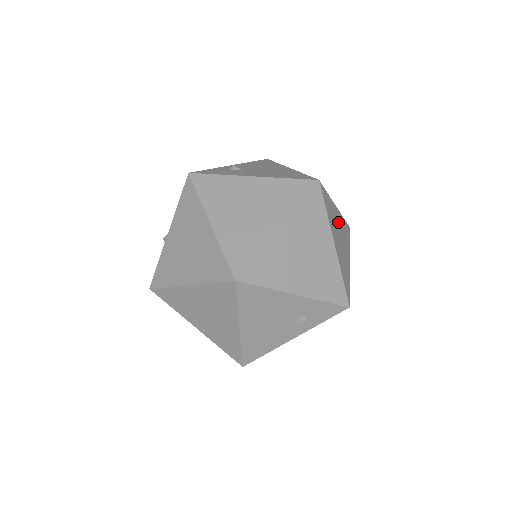
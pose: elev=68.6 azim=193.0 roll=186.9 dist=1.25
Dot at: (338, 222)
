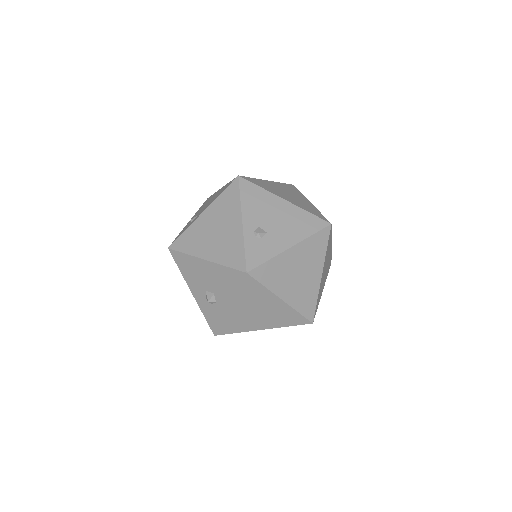
Dot at: occluded
